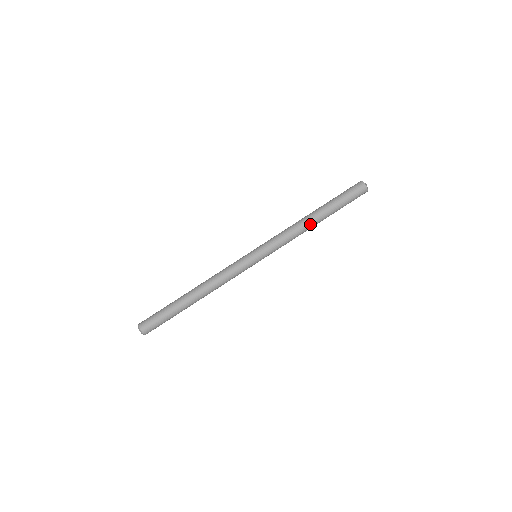
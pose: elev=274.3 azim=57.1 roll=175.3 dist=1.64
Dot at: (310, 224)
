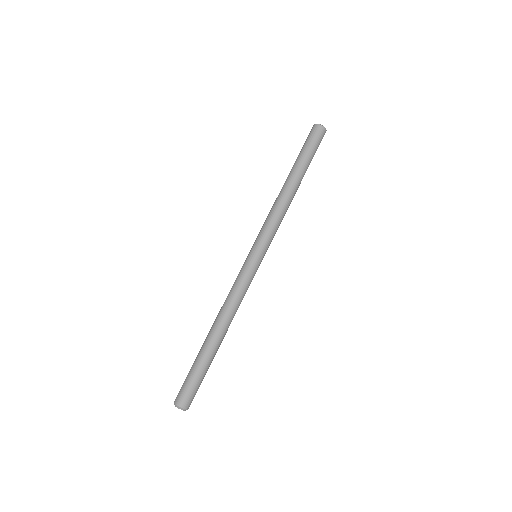
Dot at: (291, 193)
